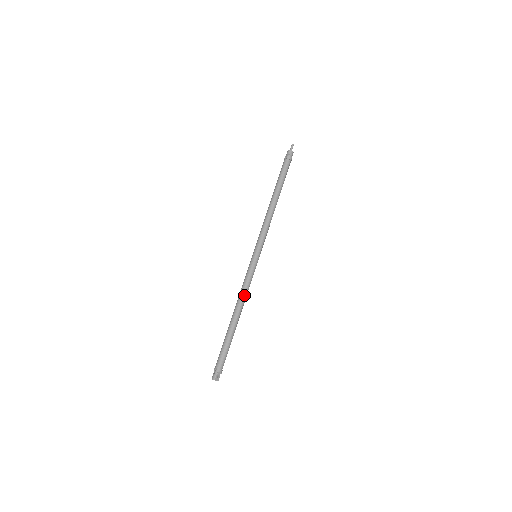
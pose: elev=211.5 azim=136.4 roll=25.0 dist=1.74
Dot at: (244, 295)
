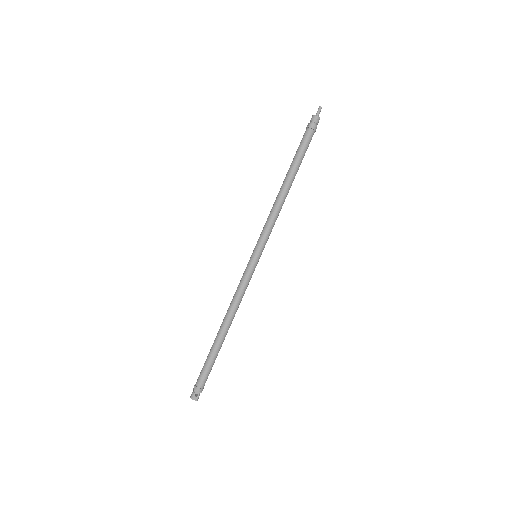
Dot at: (234, 304)
